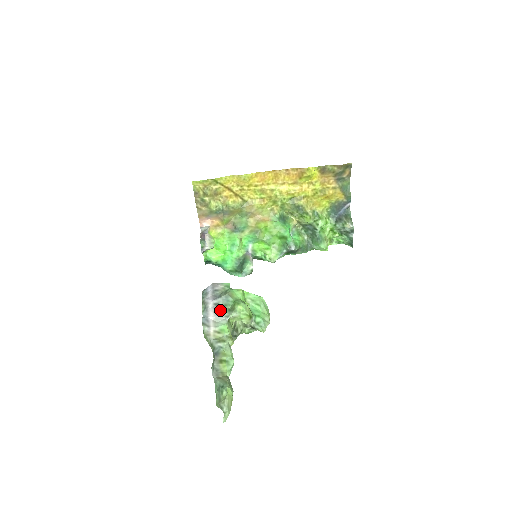
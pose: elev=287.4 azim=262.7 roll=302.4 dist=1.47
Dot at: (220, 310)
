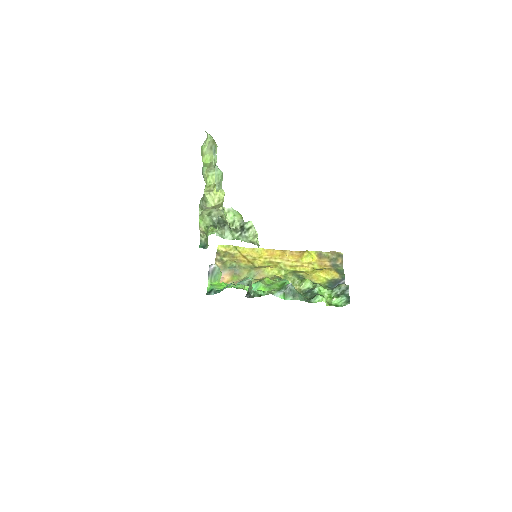
Dot at: occluded
